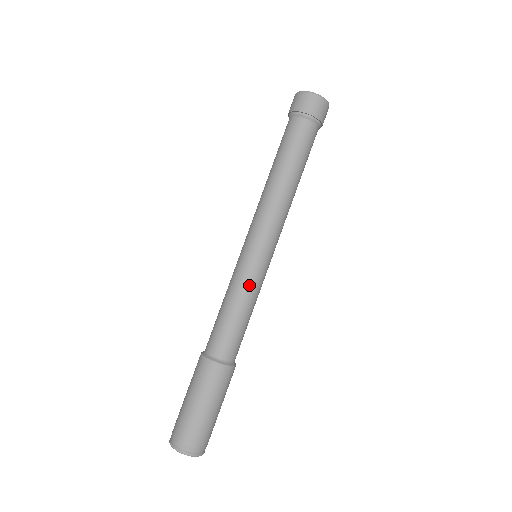
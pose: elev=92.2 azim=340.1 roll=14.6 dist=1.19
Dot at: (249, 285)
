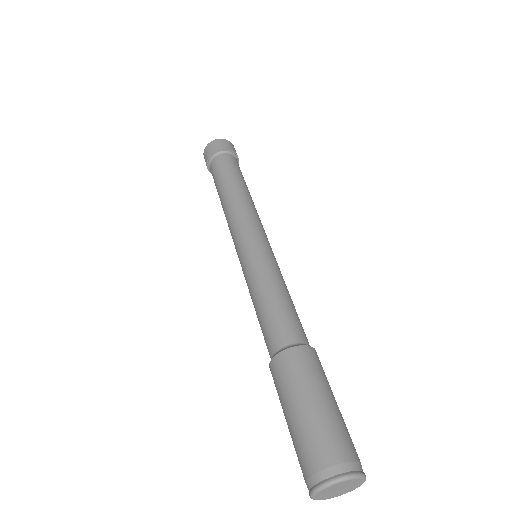
Dot at: (275, 268)
